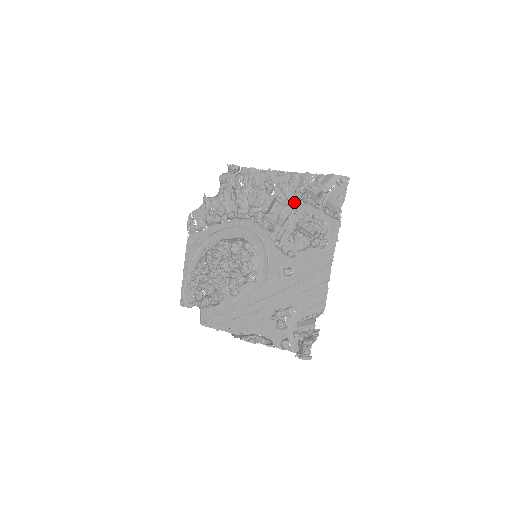
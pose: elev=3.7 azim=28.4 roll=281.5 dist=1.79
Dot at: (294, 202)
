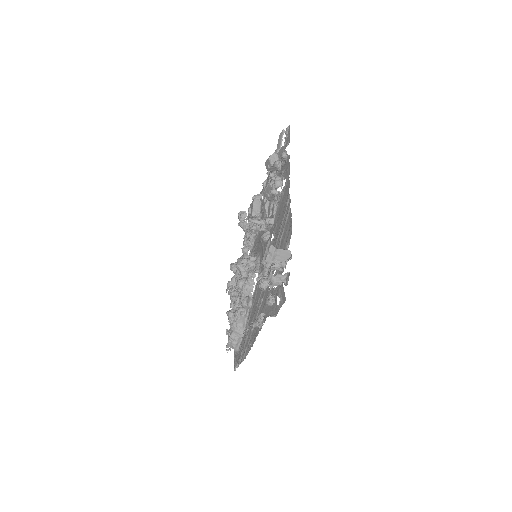
Dot at: occluded
